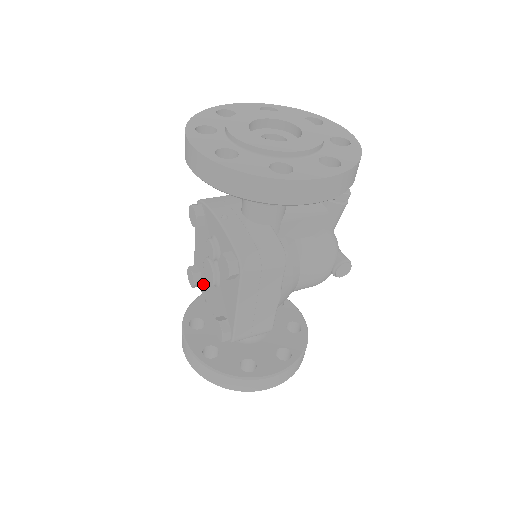
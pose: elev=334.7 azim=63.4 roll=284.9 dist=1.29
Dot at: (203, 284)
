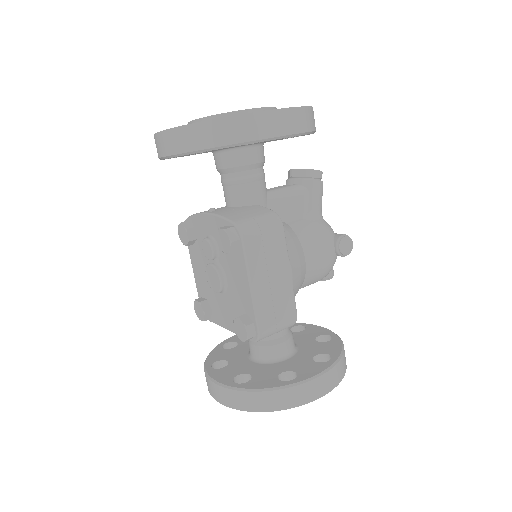
Dot at: (213, 310)
